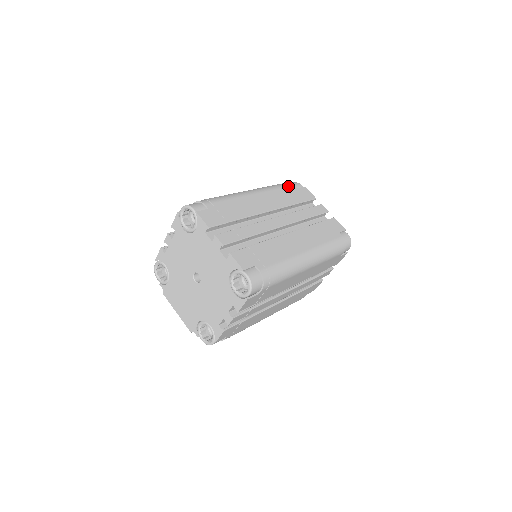
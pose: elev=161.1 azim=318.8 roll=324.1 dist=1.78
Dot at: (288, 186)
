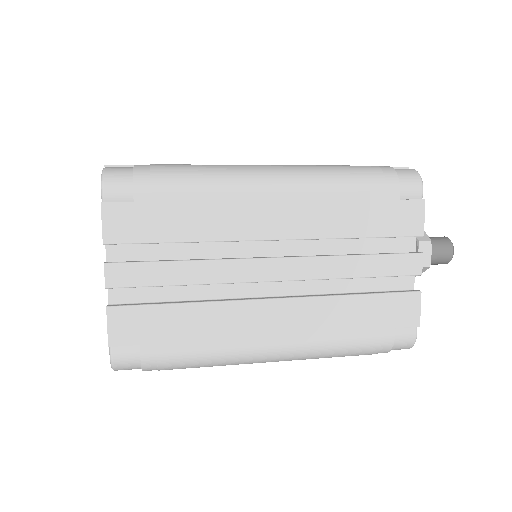
Dot at: occluded
